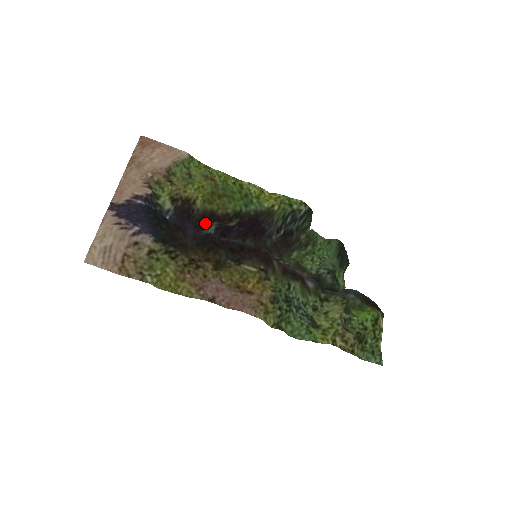
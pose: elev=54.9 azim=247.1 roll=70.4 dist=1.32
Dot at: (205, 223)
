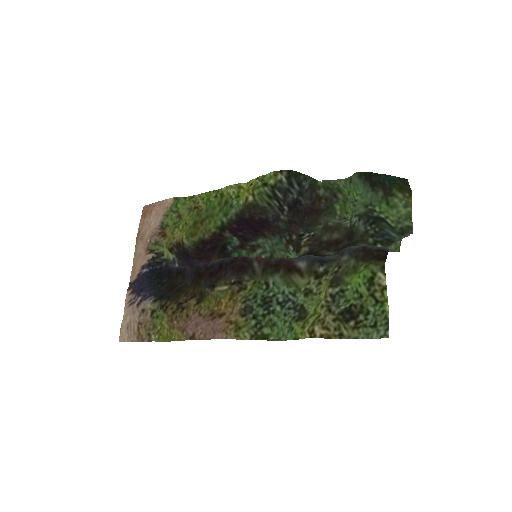
Dot at: (211, 248)
